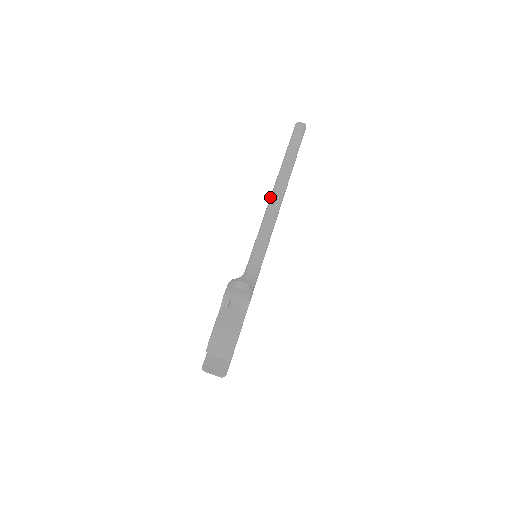
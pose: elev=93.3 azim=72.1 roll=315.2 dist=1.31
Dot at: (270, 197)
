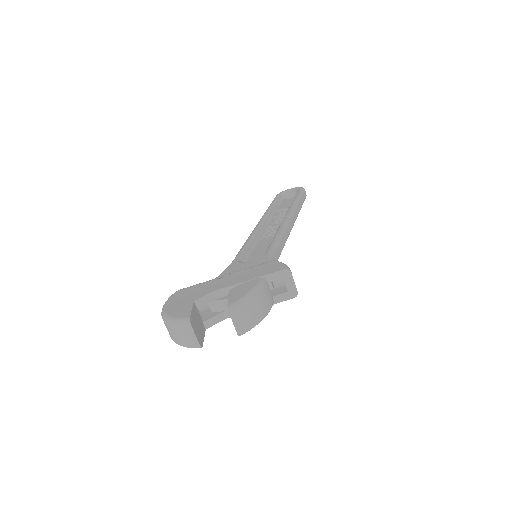
Dot at: (286, 221)
